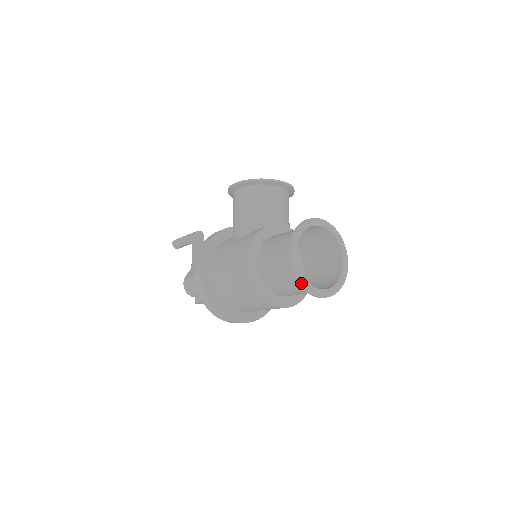
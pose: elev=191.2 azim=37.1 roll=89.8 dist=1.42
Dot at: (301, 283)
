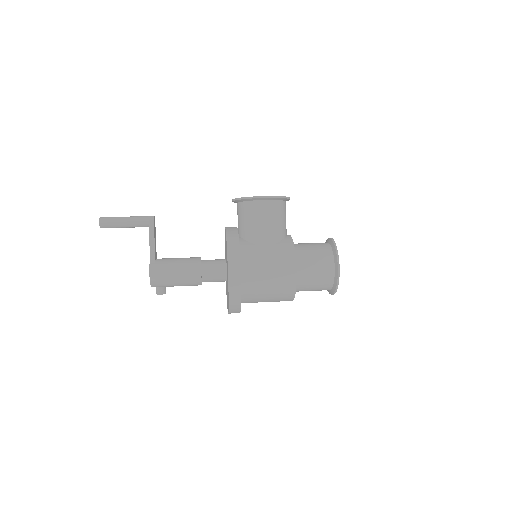
Dot at: (337, 288)
